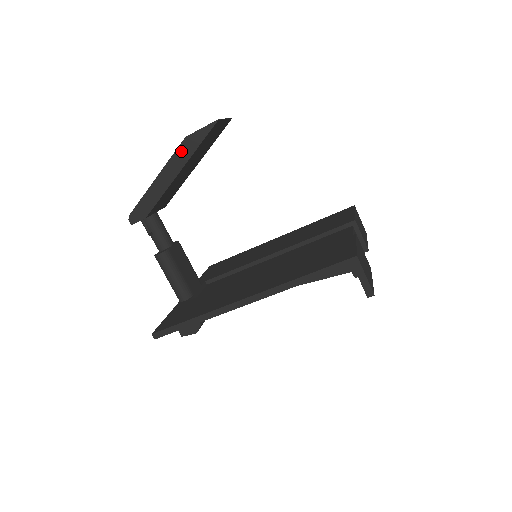
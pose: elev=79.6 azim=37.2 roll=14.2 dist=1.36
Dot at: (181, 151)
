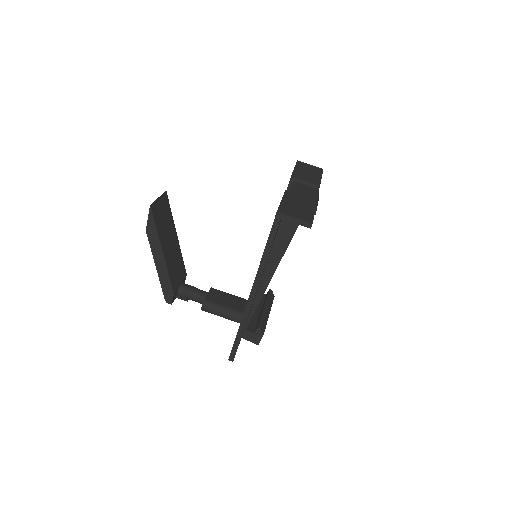
Dot at: (152, 240)
